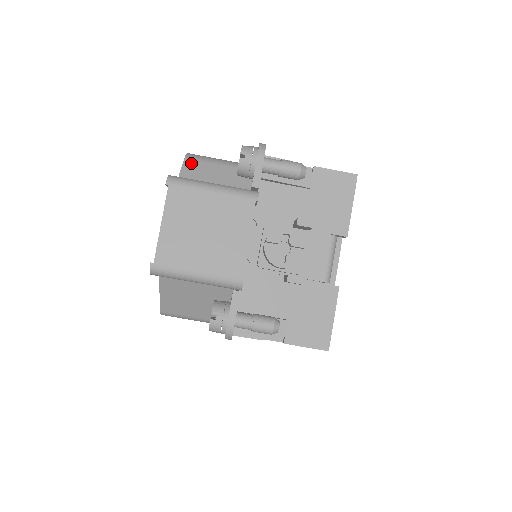
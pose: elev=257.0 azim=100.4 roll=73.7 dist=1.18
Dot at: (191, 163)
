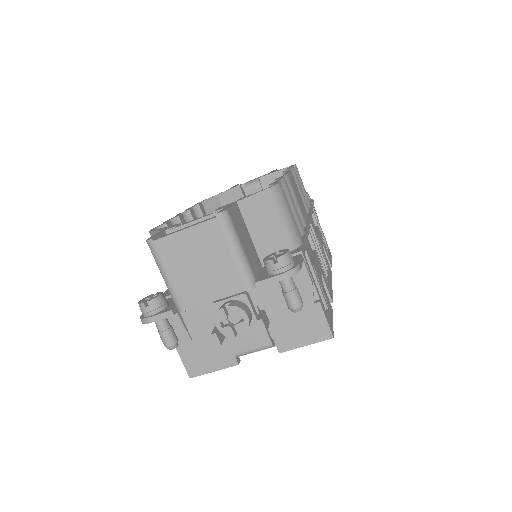
Dot at: (268, 197)
